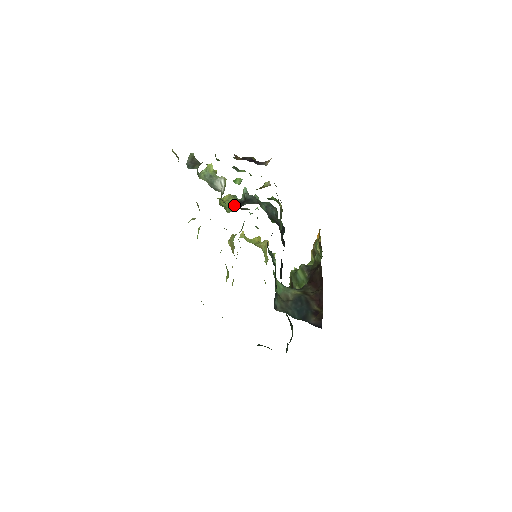
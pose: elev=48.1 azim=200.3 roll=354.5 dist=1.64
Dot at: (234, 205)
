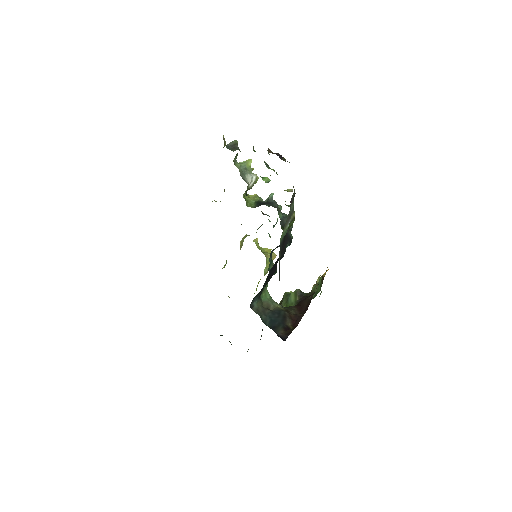
Dot at: (256, 203)
